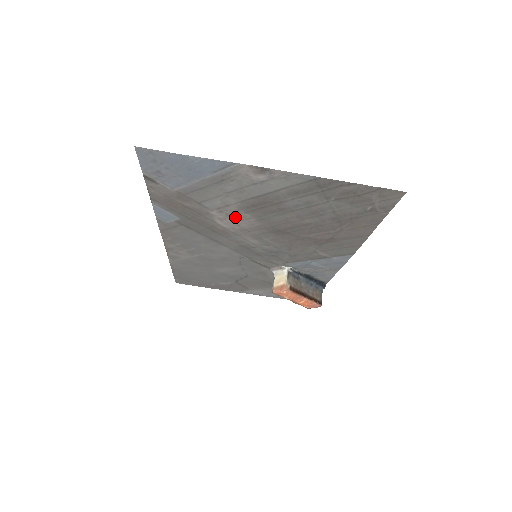
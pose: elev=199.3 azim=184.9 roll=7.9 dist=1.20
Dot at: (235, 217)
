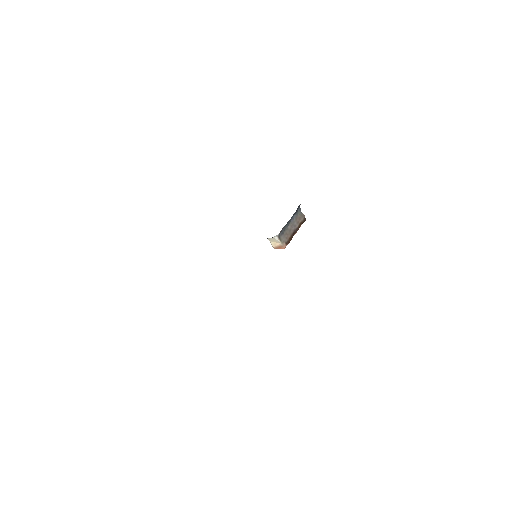
Dot at: occluded
